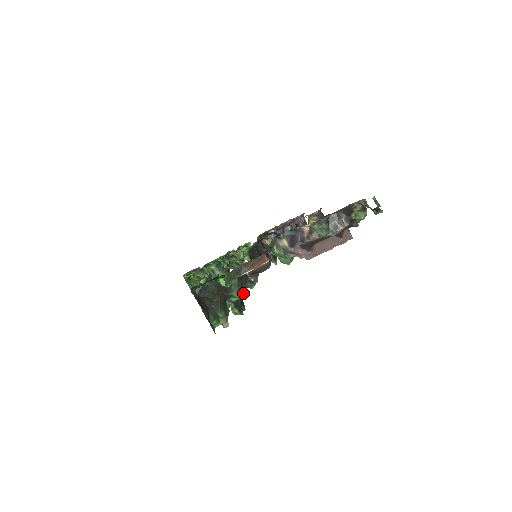
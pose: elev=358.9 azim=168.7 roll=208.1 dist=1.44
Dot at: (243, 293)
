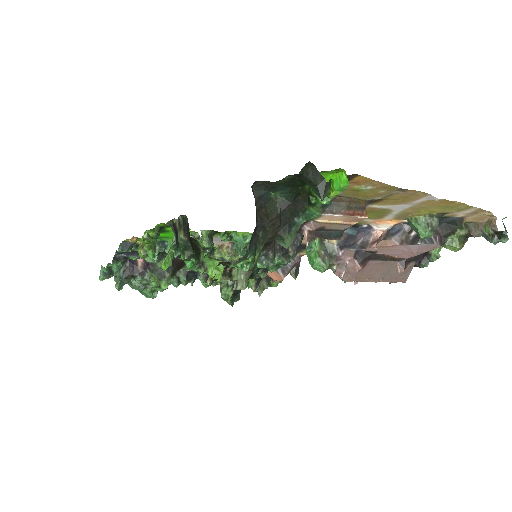
Dot at: (273, 262)
